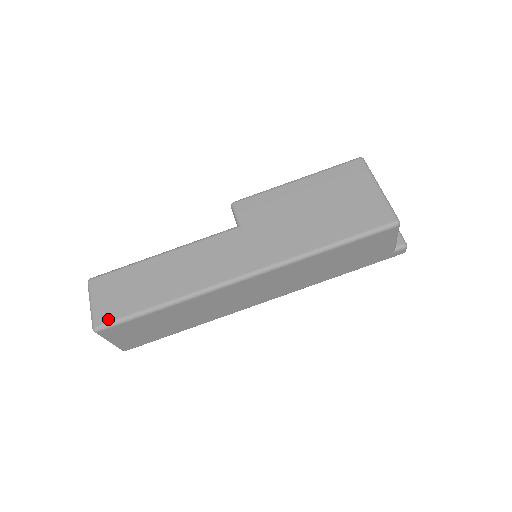
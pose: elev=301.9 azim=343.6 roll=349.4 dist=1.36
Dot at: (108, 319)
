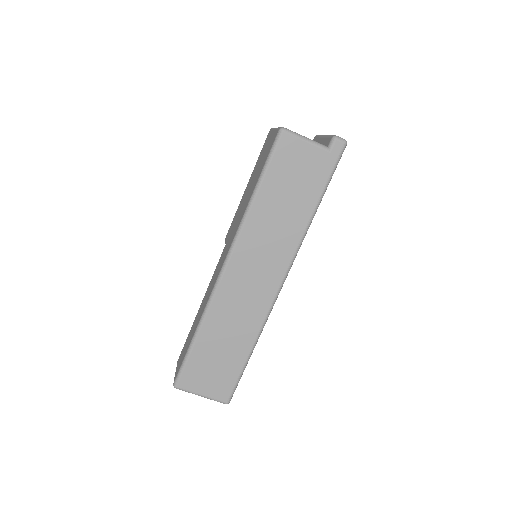
Dot at: (178, 372)
